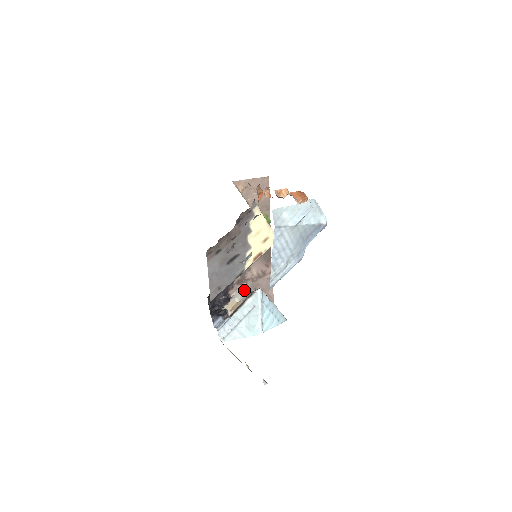
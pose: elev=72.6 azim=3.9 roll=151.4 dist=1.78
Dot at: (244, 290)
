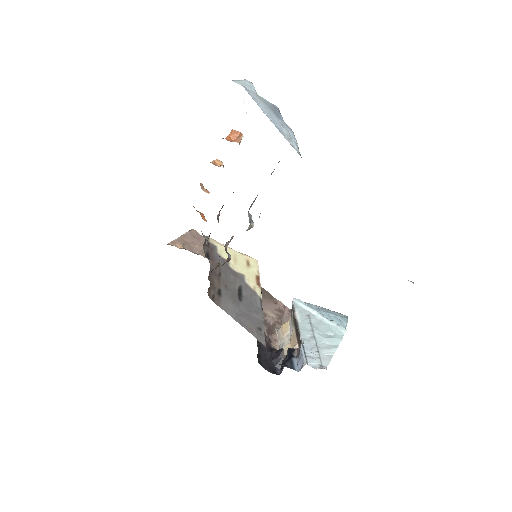
Dot at: (282, 330)
